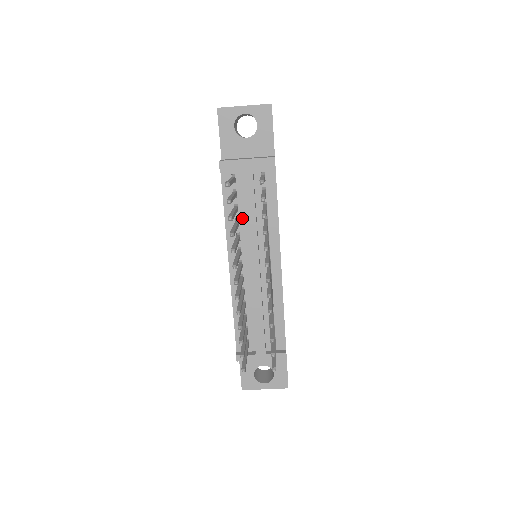
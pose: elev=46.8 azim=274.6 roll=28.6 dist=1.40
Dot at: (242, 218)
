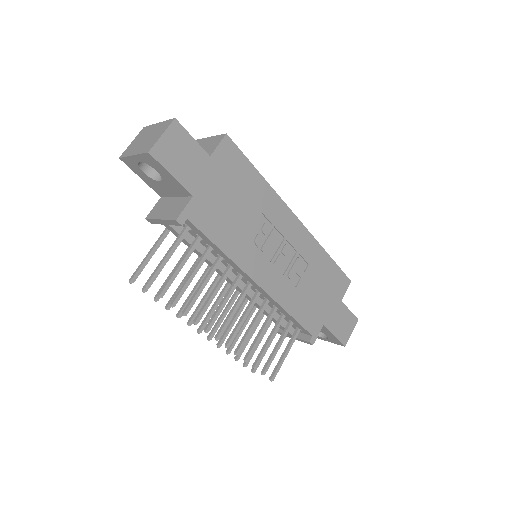
Dot at: occluded
